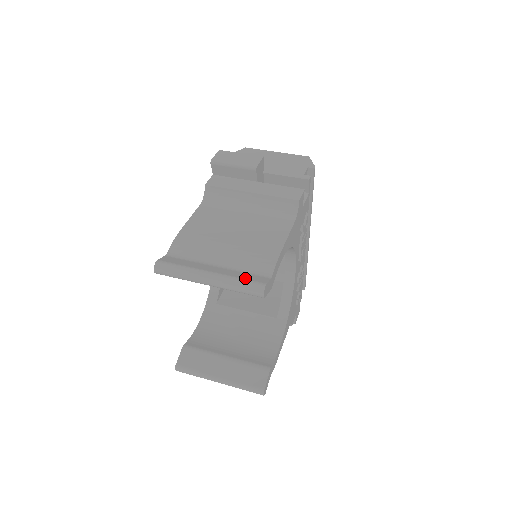
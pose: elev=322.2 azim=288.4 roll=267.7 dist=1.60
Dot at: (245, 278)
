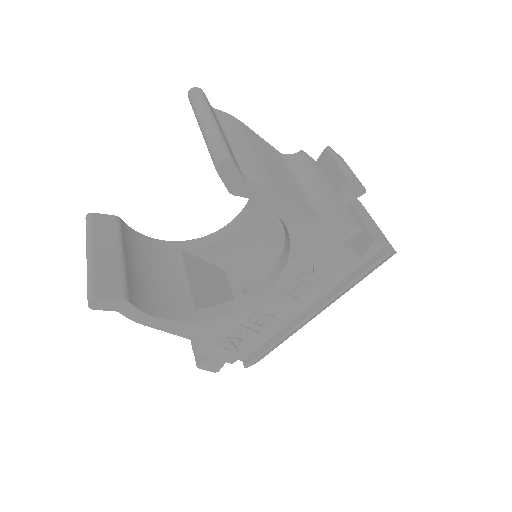
Dot at: occluded
